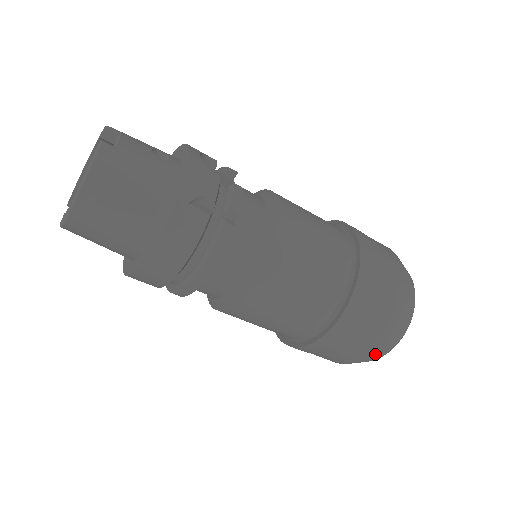
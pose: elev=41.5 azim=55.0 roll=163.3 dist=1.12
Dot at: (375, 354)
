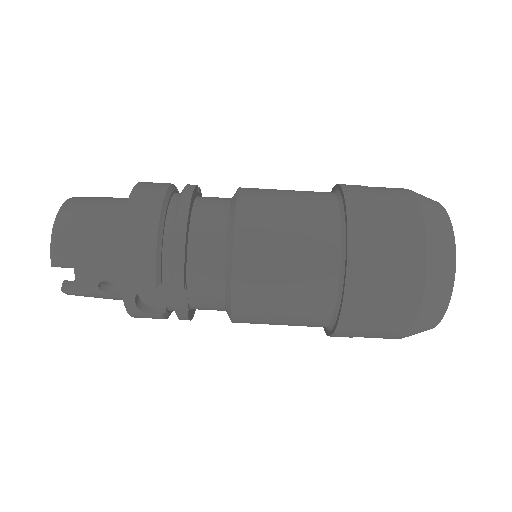
Dot at: (432, 219)
